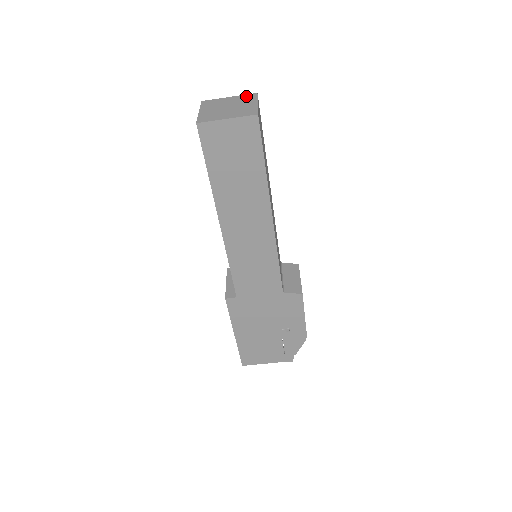
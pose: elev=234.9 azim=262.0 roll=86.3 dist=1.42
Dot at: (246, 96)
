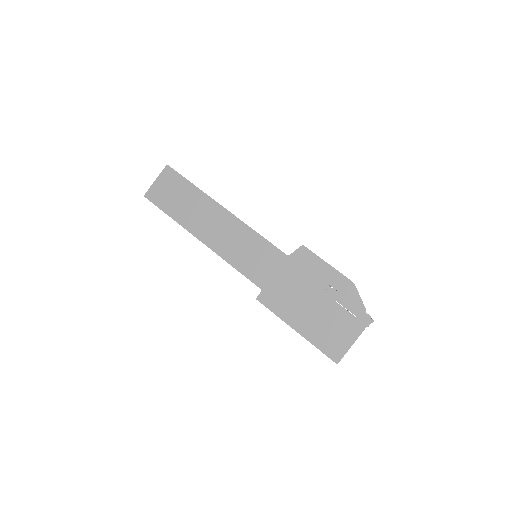
Dot at: occluded
